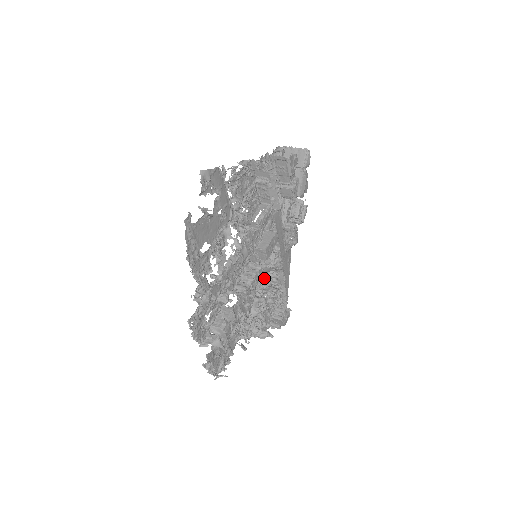
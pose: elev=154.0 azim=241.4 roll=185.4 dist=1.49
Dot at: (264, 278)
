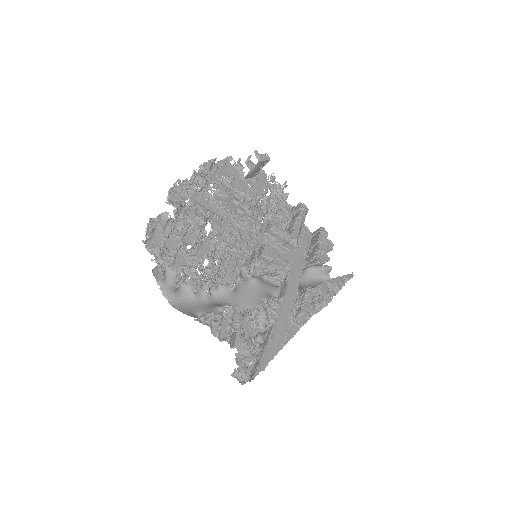
Dot at: occluded
